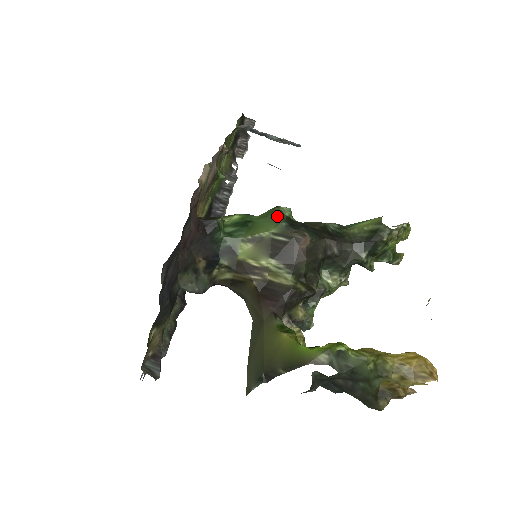
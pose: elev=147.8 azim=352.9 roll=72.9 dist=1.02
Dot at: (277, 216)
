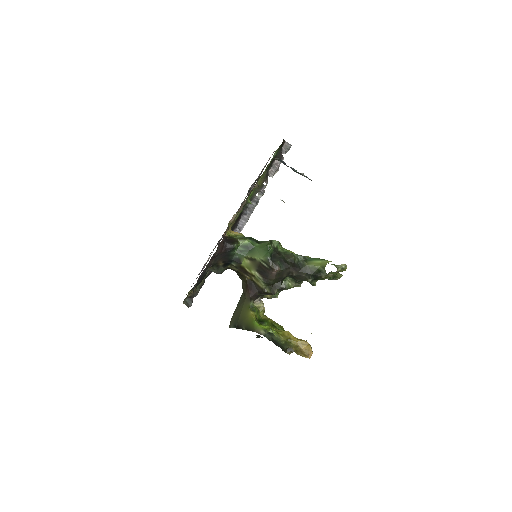
Dot at: (267, 251)
